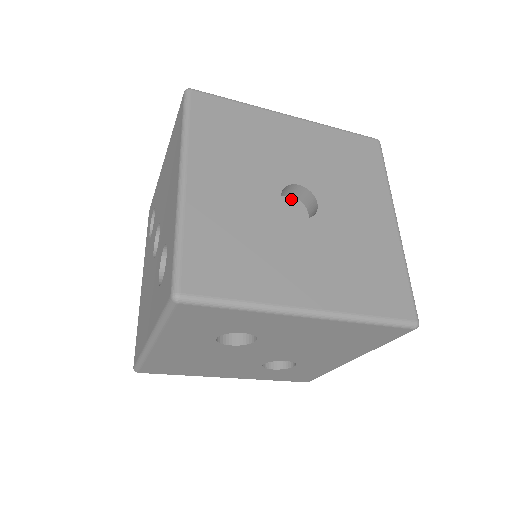
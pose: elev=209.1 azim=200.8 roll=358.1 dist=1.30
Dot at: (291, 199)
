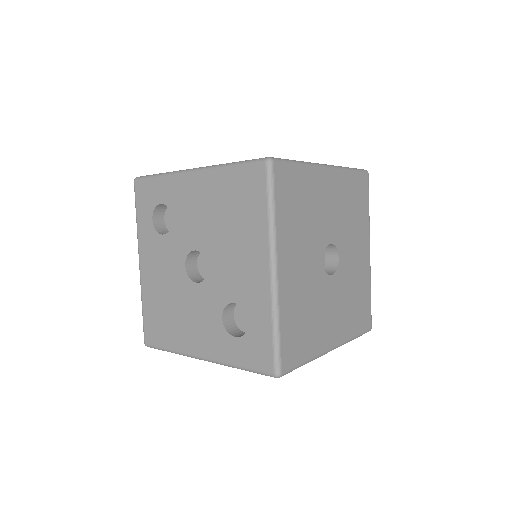
Dot at: occluded
